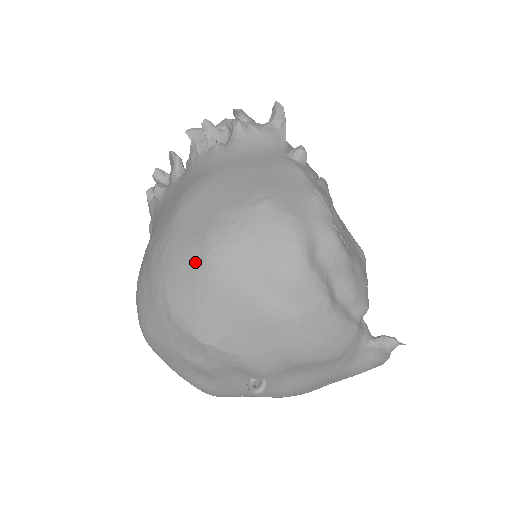
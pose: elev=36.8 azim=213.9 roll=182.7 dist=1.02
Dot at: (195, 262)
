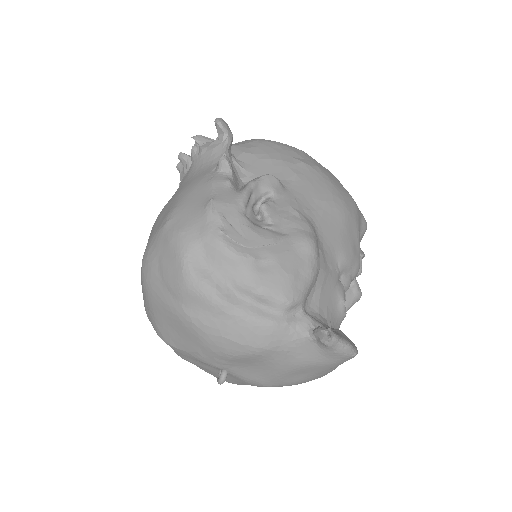
Dot at: (141, 281)
